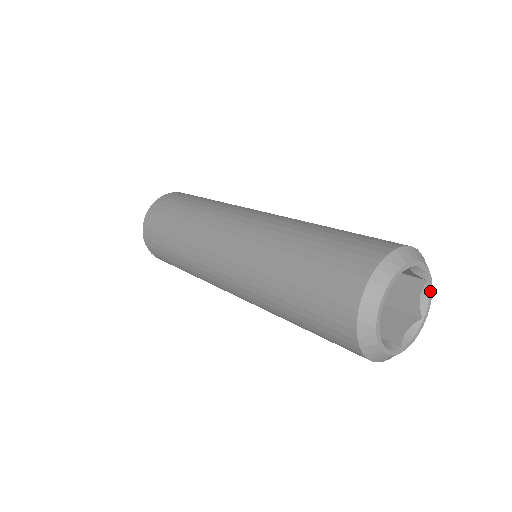
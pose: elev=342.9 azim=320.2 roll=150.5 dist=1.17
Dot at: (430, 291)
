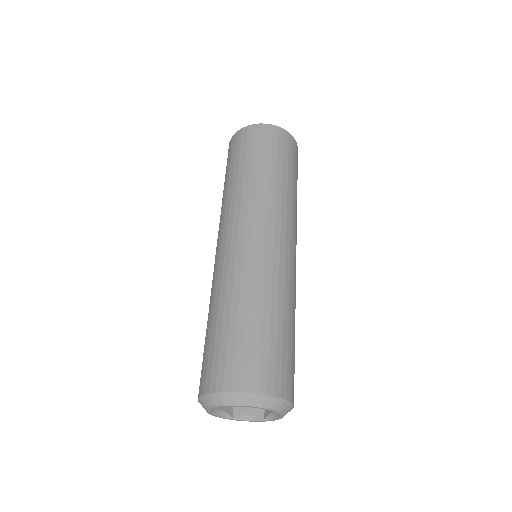
Dot at: (270, 410)
